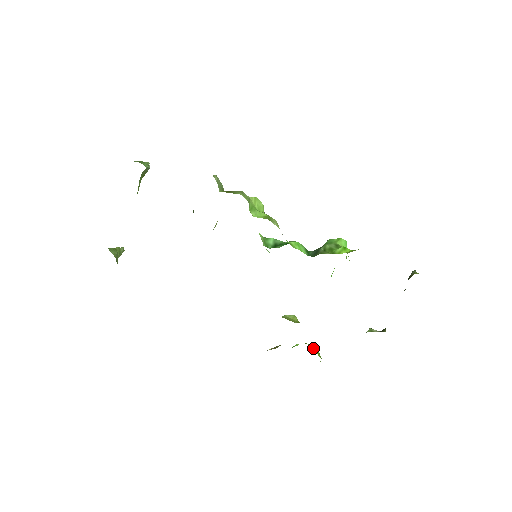
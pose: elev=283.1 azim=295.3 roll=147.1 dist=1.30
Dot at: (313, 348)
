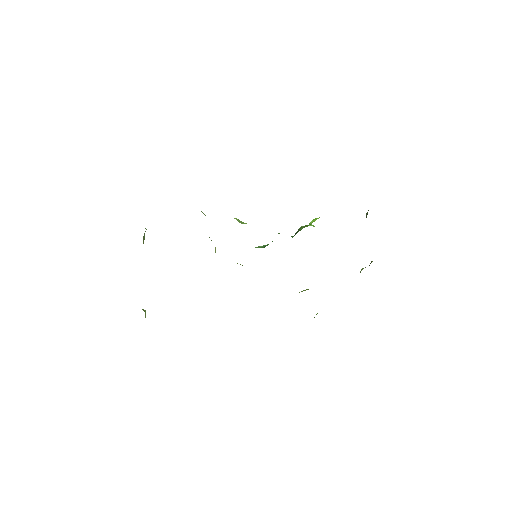
Dot at: occluded
